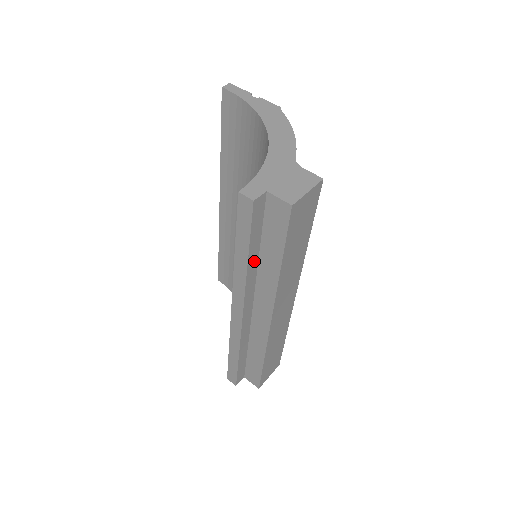
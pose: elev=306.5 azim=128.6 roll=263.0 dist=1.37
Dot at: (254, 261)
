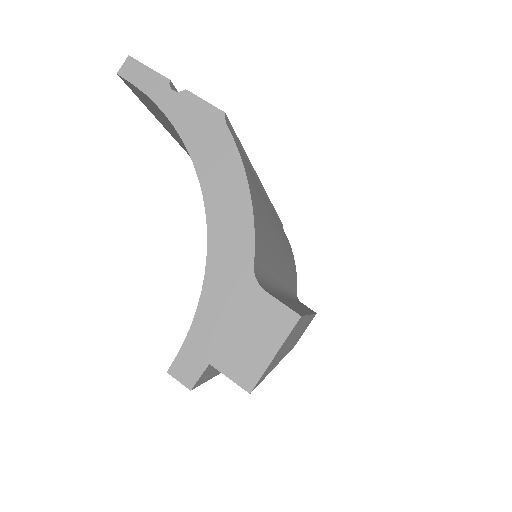
Dot at: occluded
